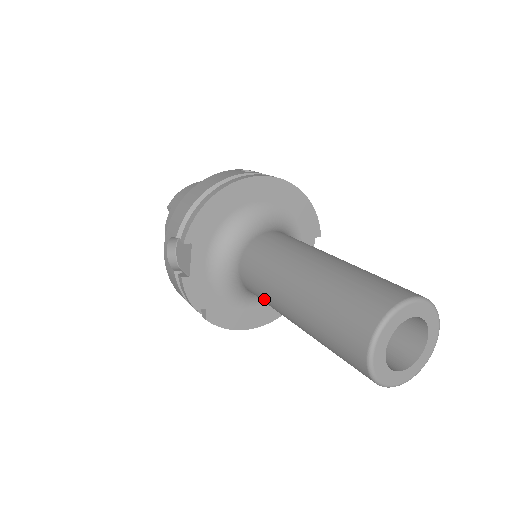
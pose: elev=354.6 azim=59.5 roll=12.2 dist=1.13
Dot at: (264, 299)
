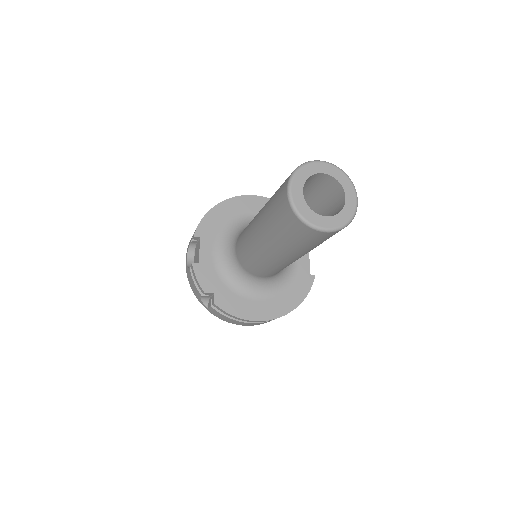
Dot at: (249, 255)
